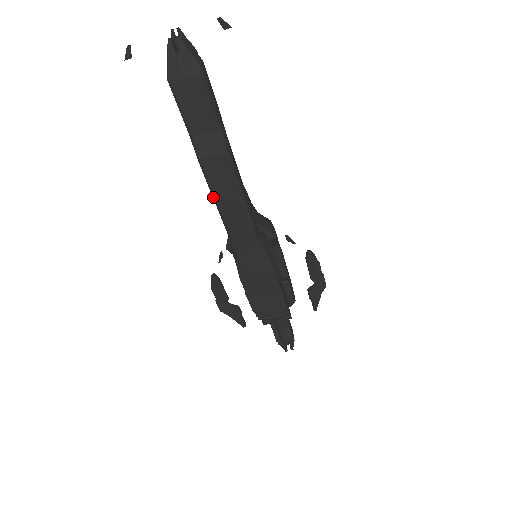
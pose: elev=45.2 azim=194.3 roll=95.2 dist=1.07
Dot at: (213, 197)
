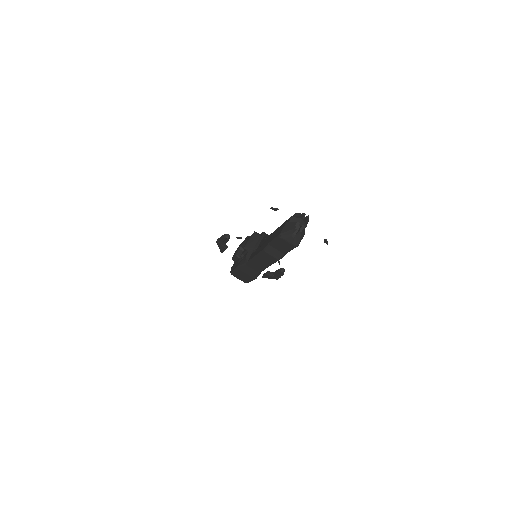
Dot at: (256, 255)
